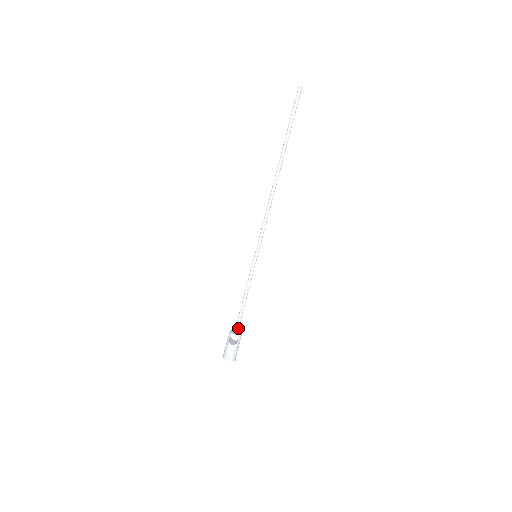
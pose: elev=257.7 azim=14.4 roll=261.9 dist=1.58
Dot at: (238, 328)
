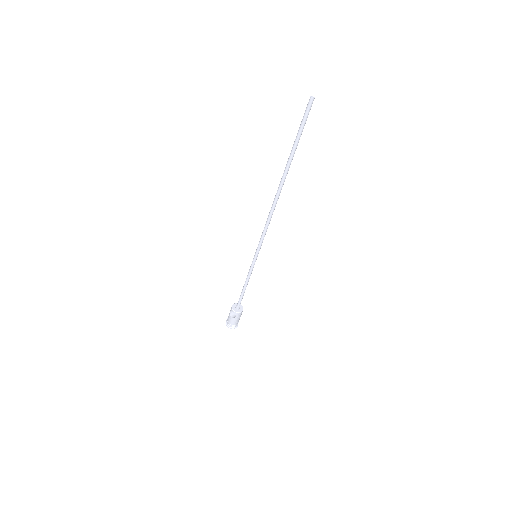
Dot at: (239, 306)
